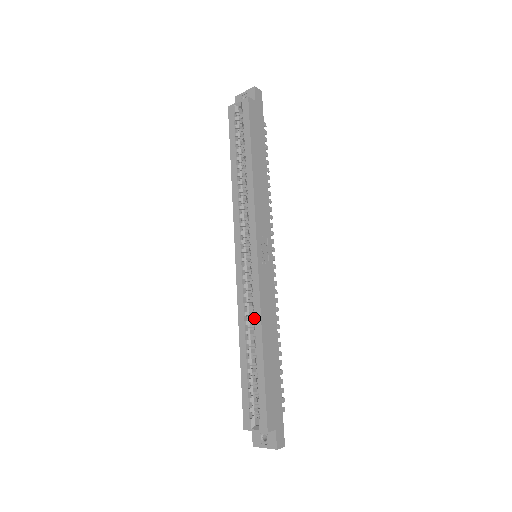
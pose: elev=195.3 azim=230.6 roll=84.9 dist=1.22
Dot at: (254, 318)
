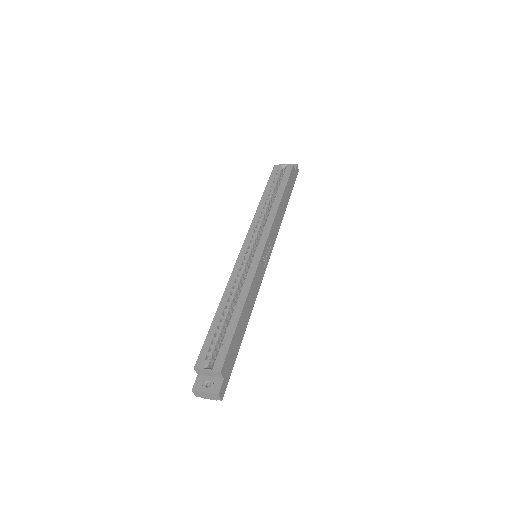
Dot at: (242, 289)
